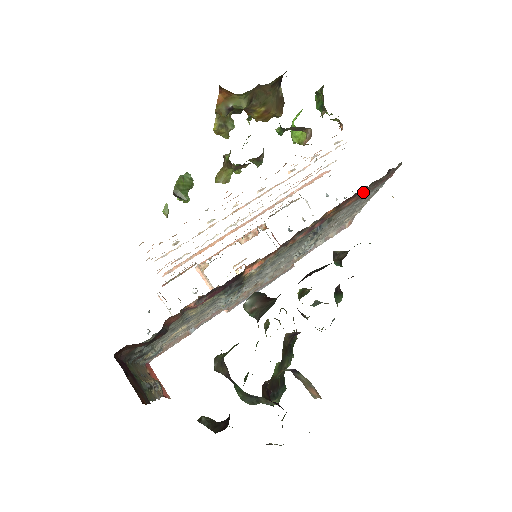
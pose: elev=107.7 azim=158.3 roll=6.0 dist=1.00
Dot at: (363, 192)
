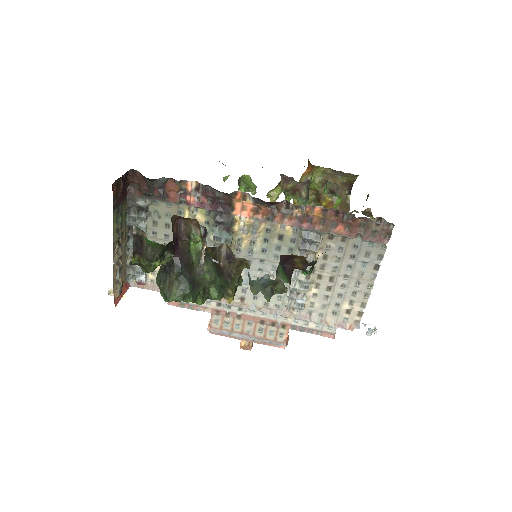
Dot at: (353, 227)
